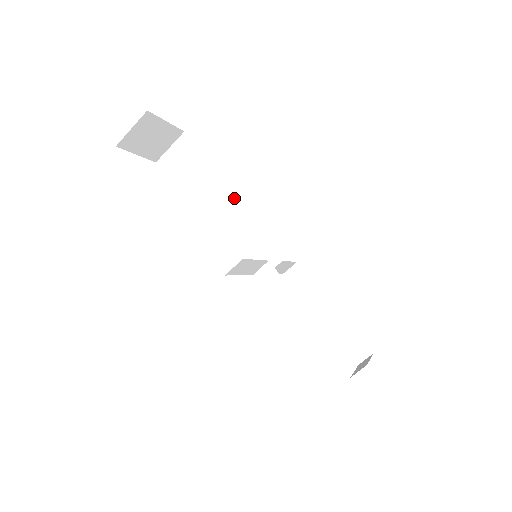
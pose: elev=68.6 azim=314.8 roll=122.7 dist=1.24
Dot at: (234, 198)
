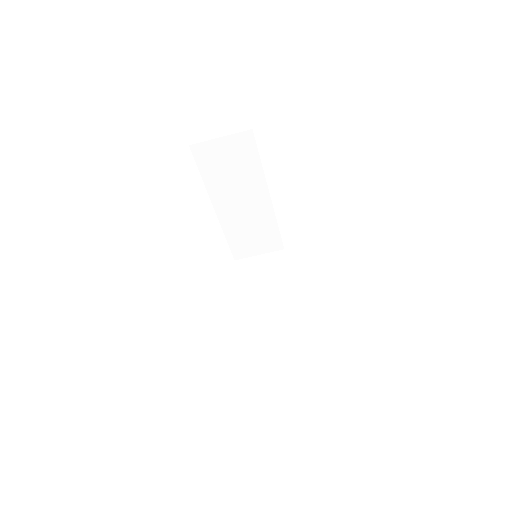
Dot at: (274, 226)
